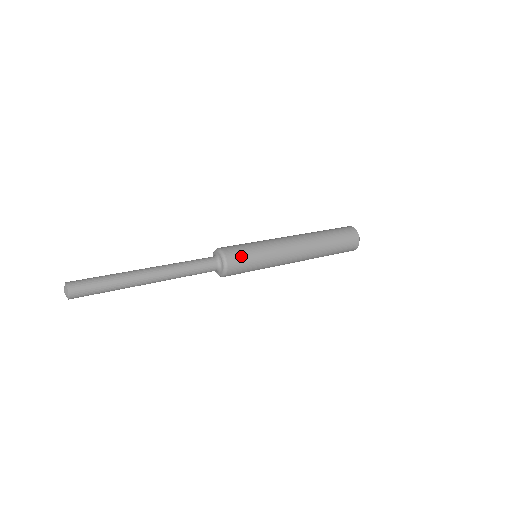
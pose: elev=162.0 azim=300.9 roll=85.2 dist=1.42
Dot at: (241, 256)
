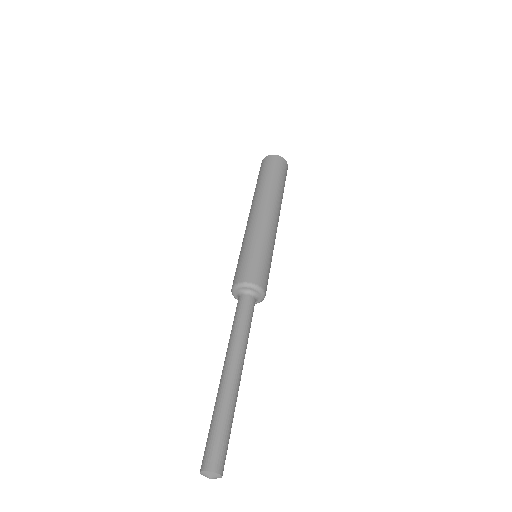
Dot at: (260, 270)
